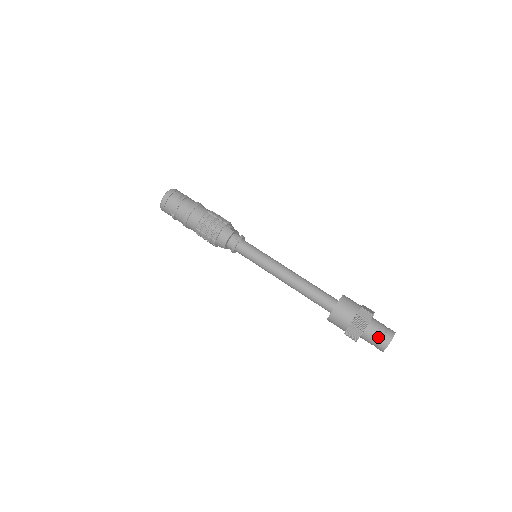
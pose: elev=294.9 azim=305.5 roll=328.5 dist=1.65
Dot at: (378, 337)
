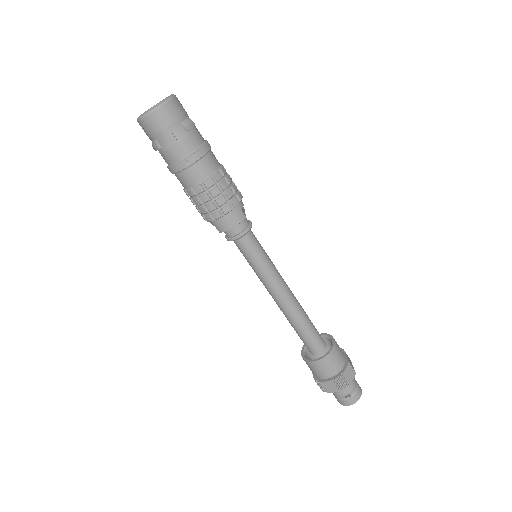
Dot at: (349, 397)
